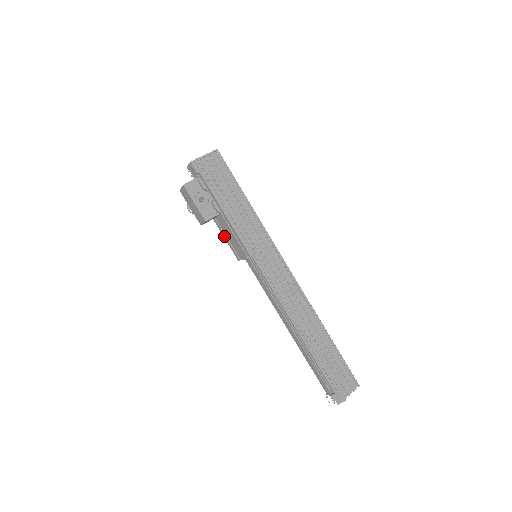
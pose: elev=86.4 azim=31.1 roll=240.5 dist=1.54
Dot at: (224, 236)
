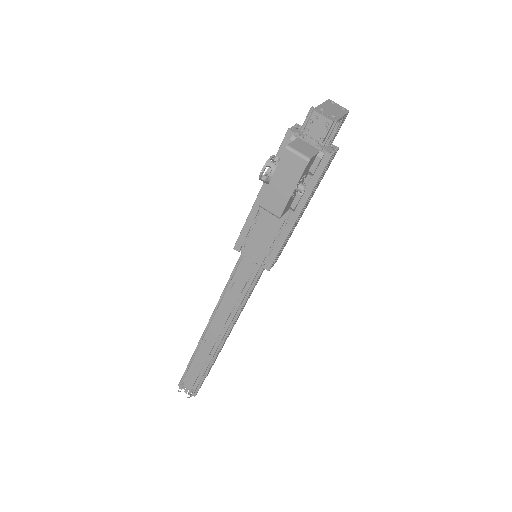
Dot at: (251, 217)
